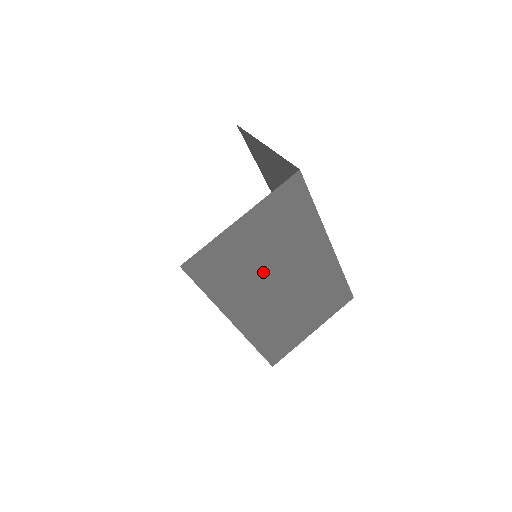
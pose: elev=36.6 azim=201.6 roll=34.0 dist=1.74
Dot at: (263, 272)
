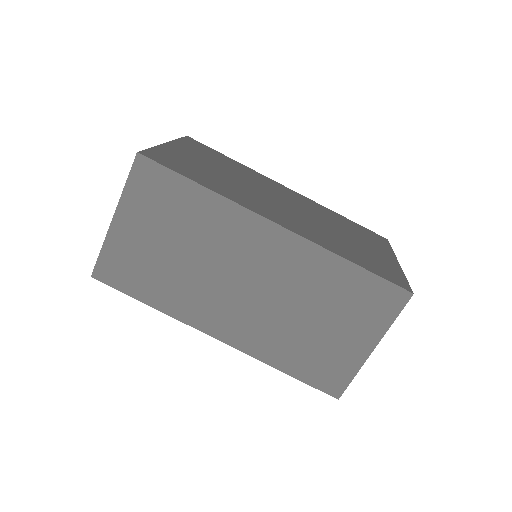
Dot at: (243, 186)
